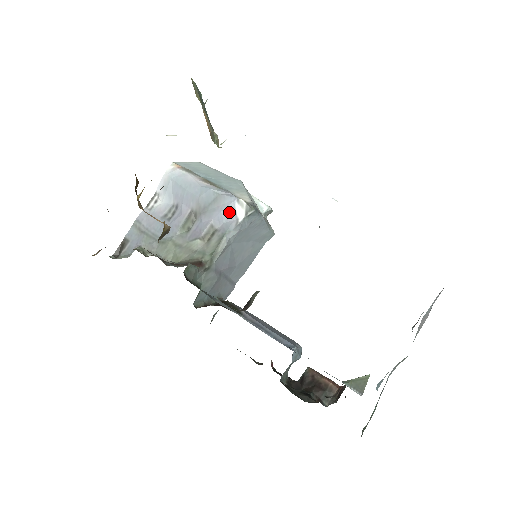
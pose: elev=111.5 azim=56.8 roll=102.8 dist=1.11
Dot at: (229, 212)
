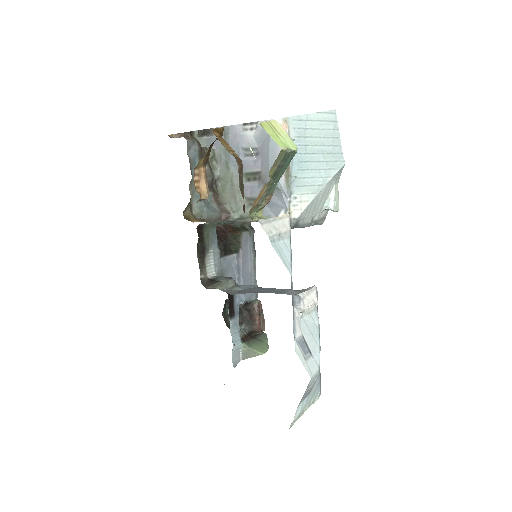
Dot at: (276, 207)
